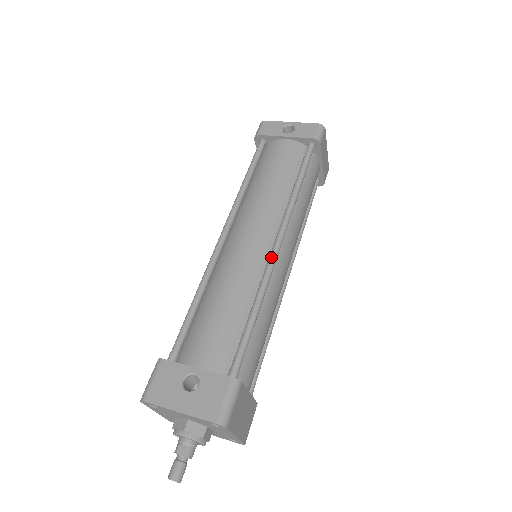
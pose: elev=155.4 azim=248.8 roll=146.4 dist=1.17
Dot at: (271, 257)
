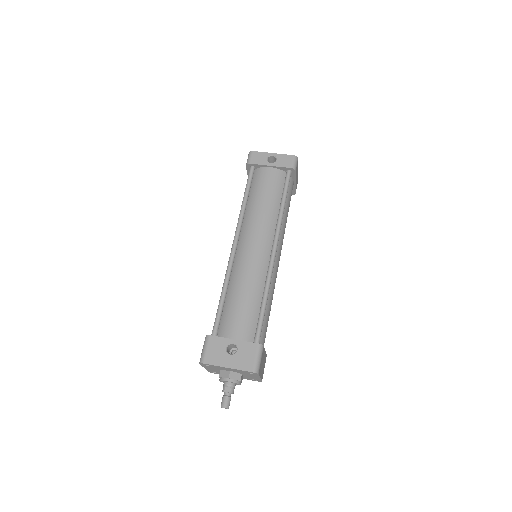
Dot at: (271, 261)
